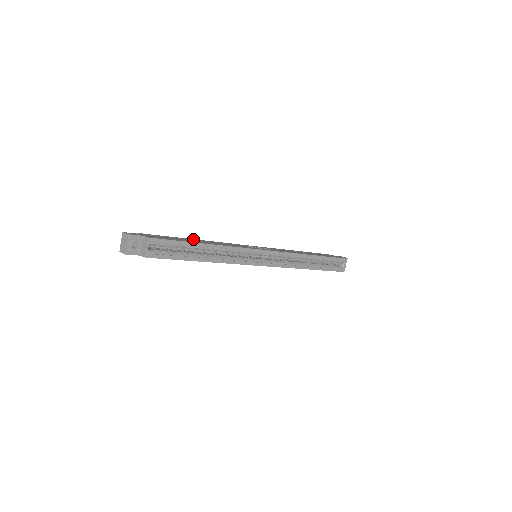
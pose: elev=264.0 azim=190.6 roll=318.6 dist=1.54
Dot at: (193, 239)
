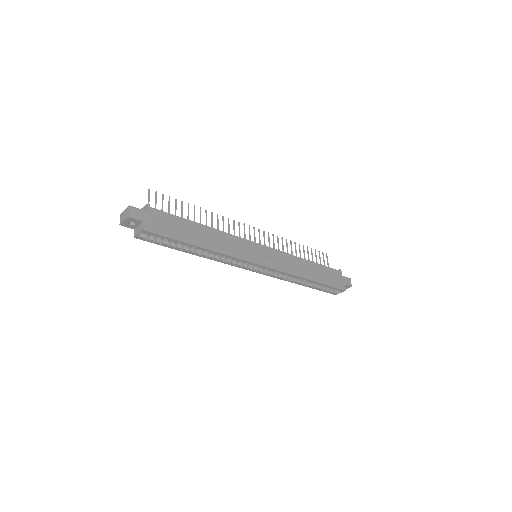
Dot at: (201, 226)
